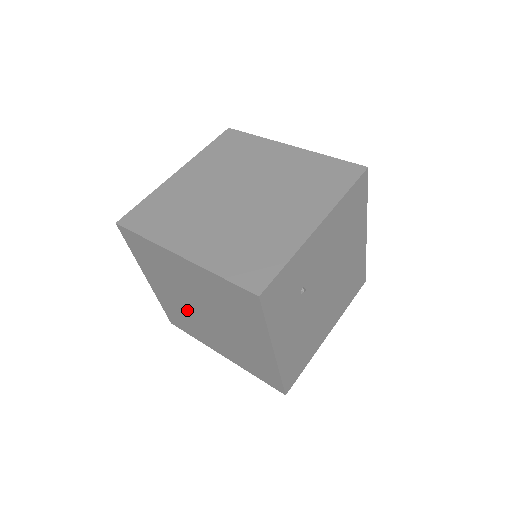
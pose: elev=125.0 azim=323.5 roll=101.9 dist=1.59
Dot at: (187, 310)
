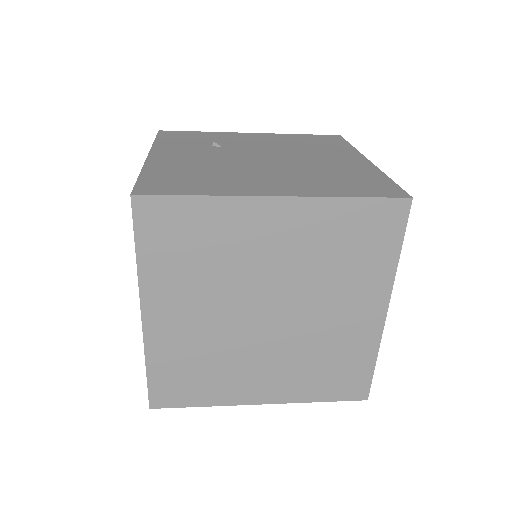
Dot at: occluded
